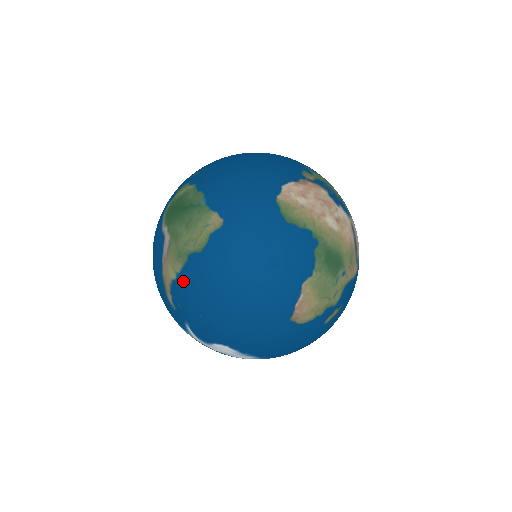
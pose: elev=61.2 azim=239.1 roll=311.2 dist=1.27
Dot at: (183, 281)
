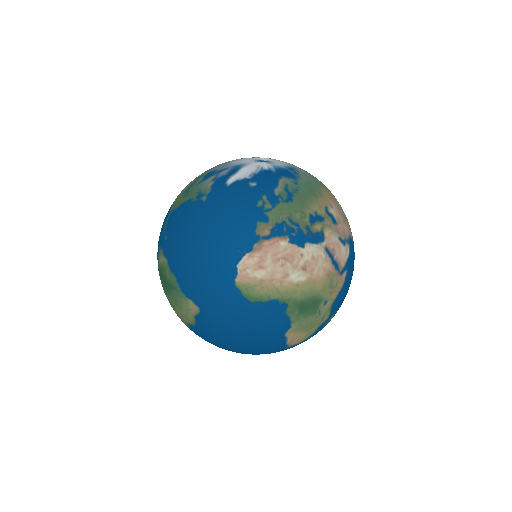
Dot at: (195, 333)
